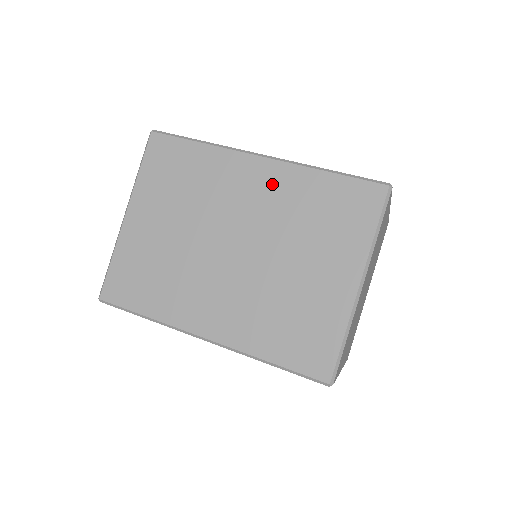
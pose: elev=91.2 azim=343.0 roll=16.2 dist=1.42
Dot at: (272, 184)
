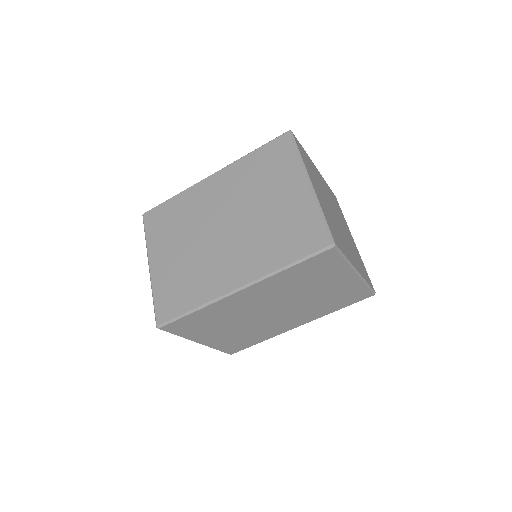
Dot at: (226, 181)
